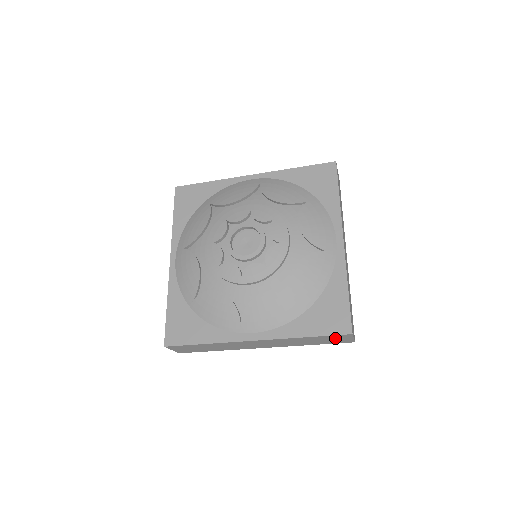
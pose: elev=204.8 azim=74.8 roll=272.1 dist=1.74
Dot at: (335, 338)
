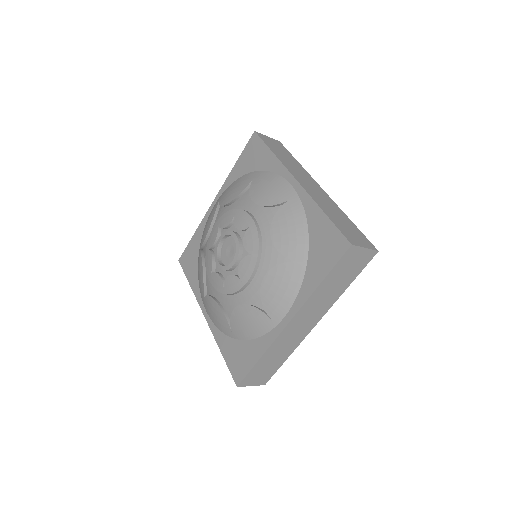
Dot at: (349, 262)
